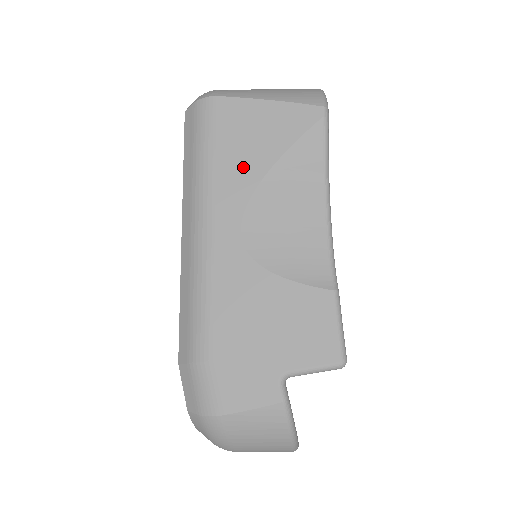
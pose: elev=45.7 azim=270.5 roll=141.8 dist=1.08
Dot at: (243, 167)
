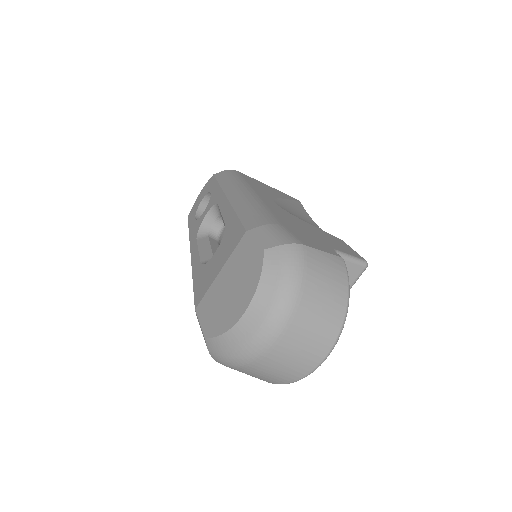
Dot at: (266, 191)
